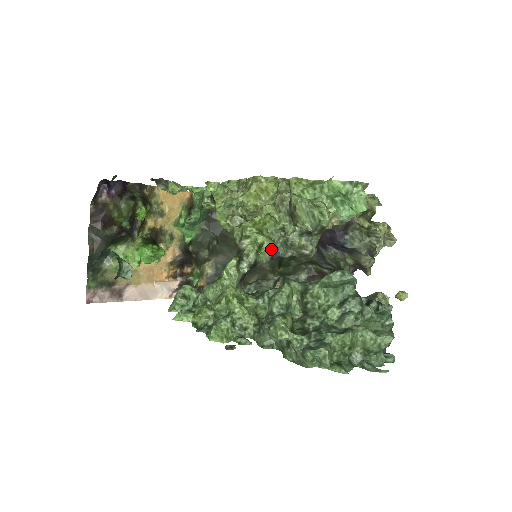
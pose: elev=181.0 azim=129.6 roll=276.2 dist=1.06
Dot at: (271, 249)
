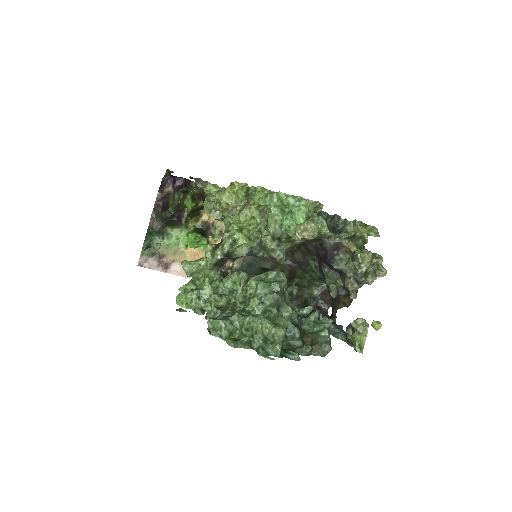
Dot at: (248, 246)
